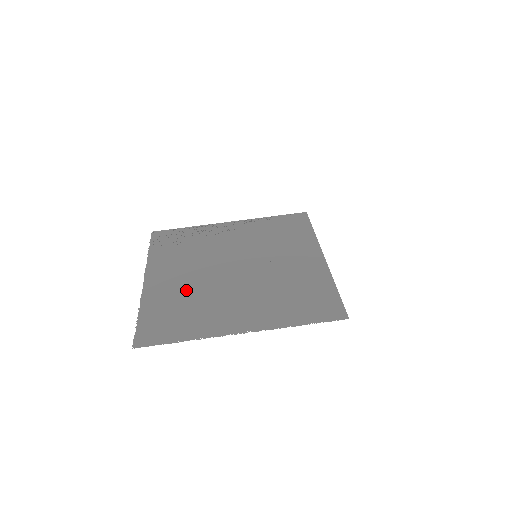
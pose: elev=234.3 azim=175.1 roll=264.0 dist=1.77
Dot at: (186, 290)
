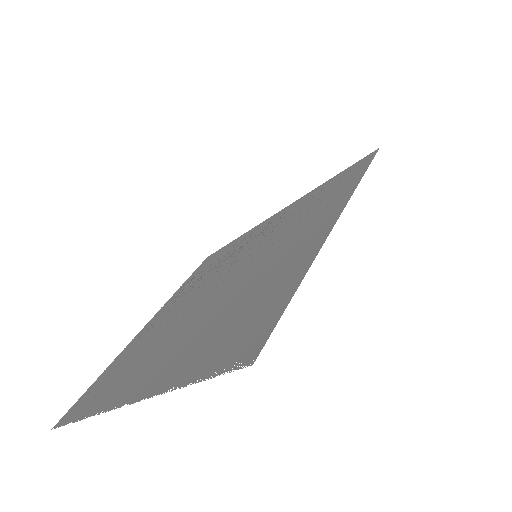
Dot at: occluded
